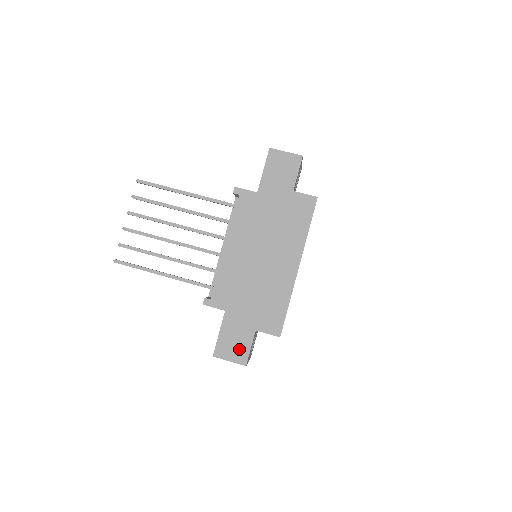
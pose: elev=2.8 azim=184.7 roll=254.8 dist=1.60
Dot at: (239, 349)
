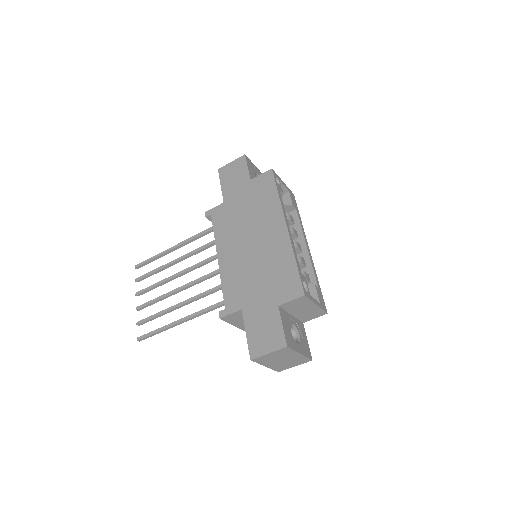
Dot at: (272, 335)
